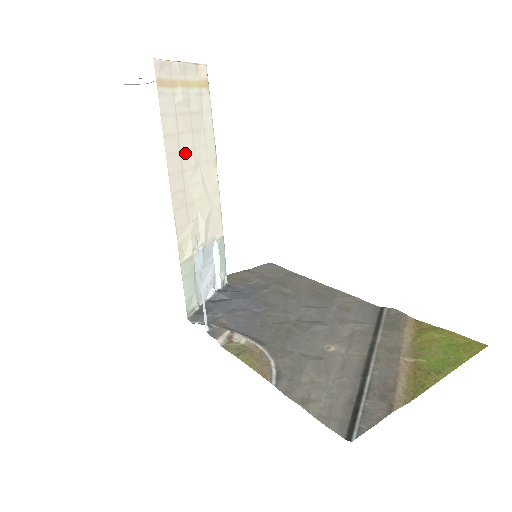
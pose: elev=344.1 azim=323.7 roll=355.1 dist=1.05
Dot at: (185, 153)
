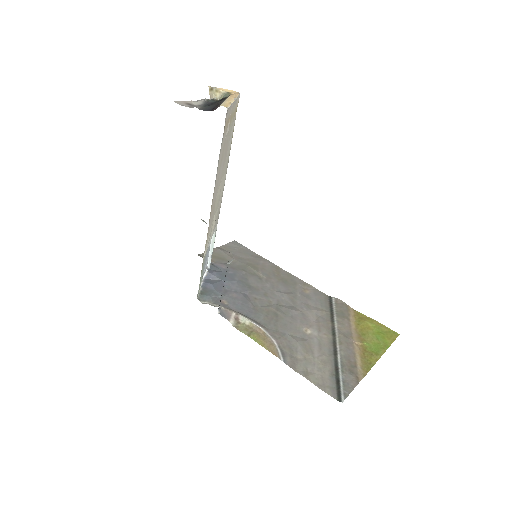
Dot at: (220, 173)
